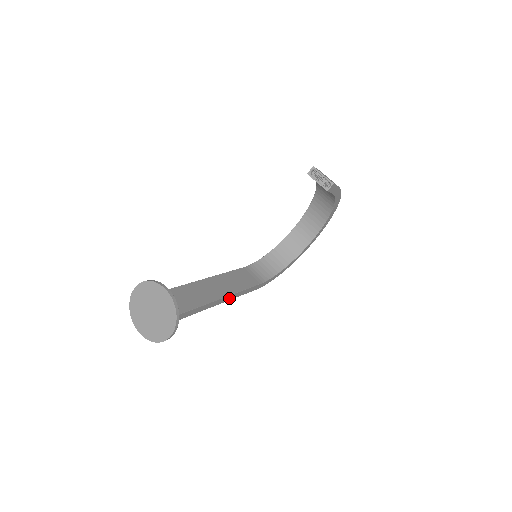
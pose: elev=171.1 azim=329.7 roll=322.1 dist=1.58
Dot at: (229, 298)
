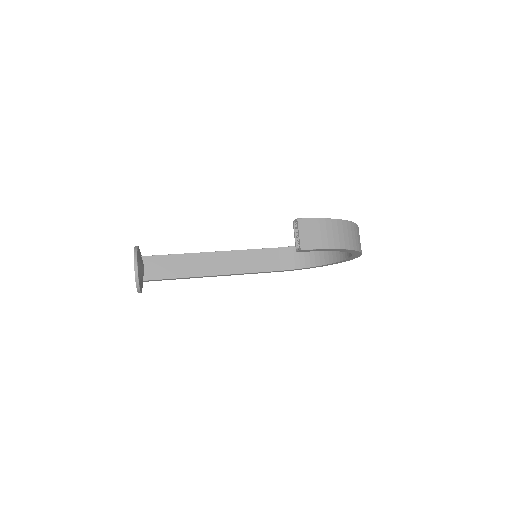
Dot at: (227, 275)
